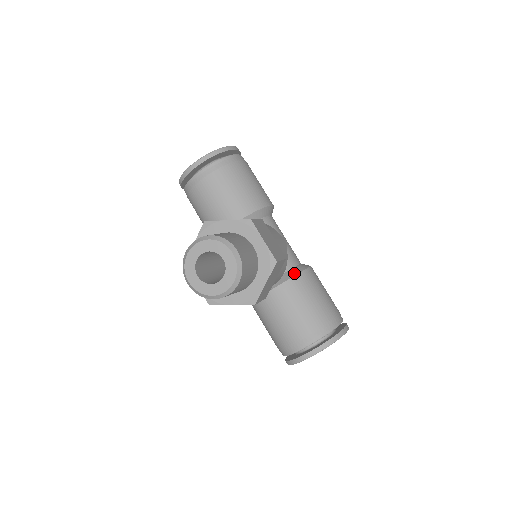
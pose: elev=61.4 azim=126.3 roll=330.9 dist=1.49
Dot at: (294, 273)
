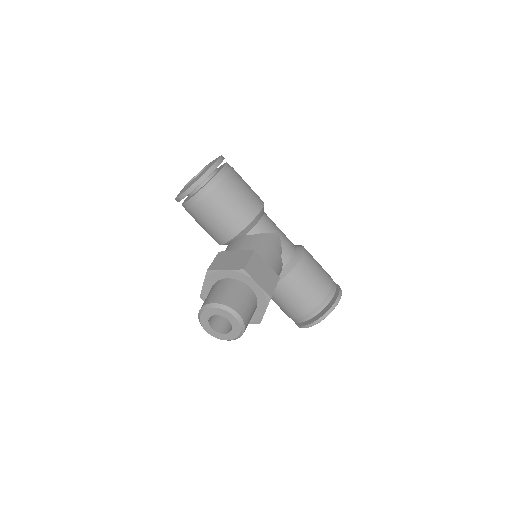
Dot at: (290, 268)
